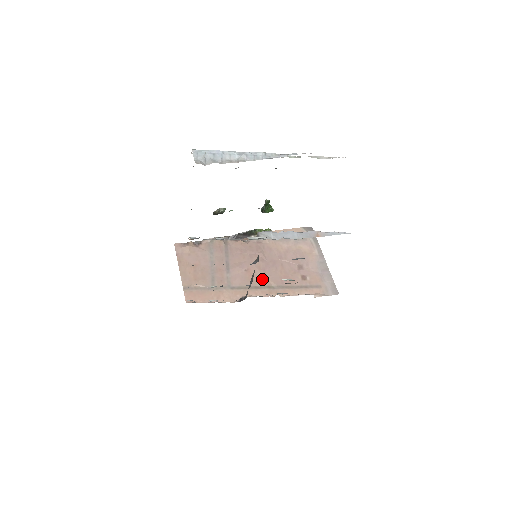
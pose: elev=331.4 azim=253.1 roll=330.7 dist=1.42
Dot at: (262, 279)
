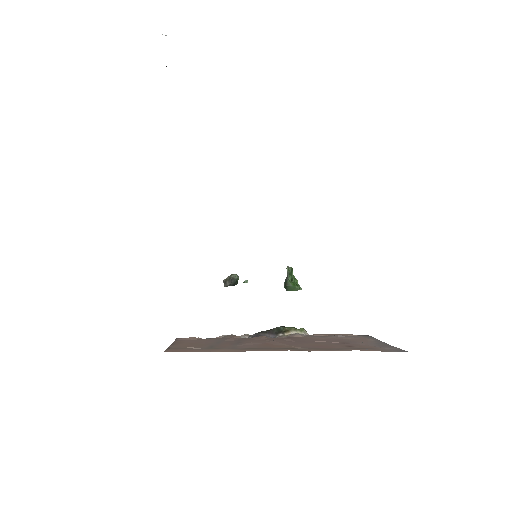
Dot at: (284, 346)
